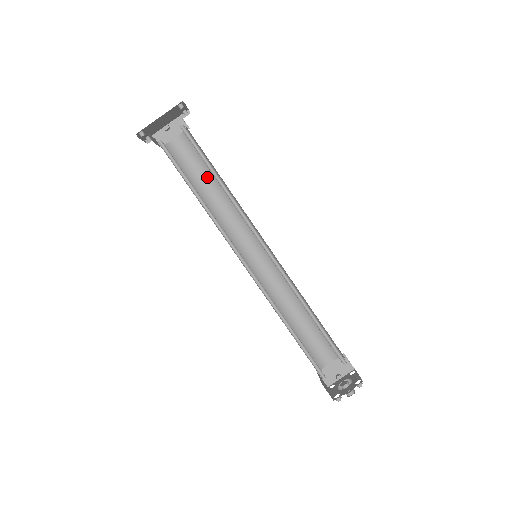
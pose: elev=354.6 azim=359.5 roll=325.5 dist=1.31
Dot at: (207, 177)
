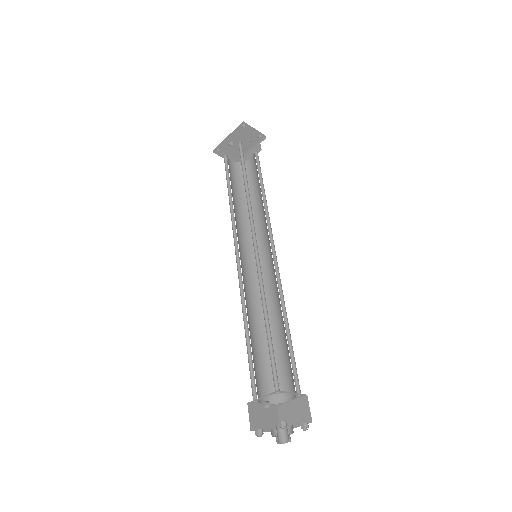
Dot at: (258, 188)
